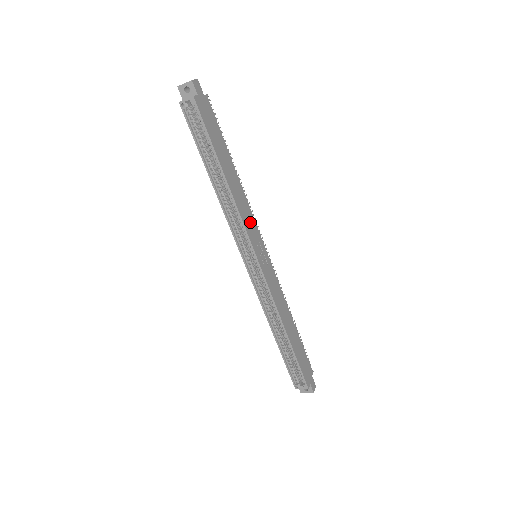
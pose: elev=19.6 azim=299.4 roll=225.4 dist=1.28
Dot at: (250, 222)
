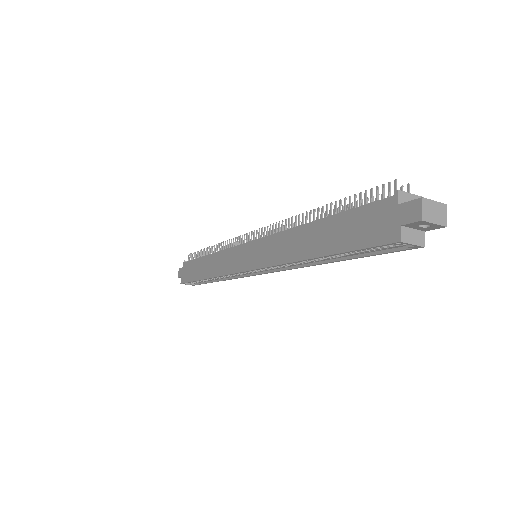
Dot at: occluded
